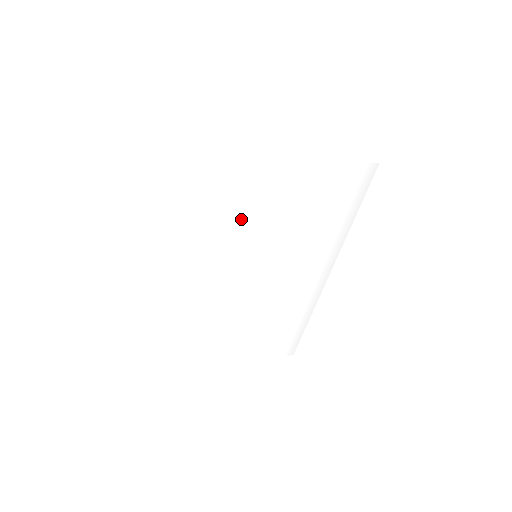
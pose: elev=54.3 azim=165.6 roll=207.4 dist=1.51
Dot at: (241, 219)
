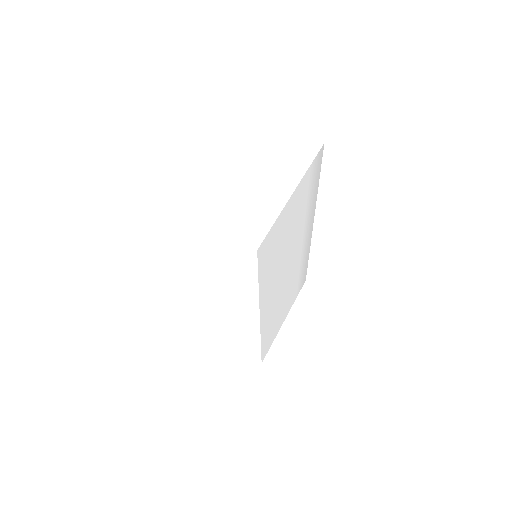
Dot at: (264, 273)
